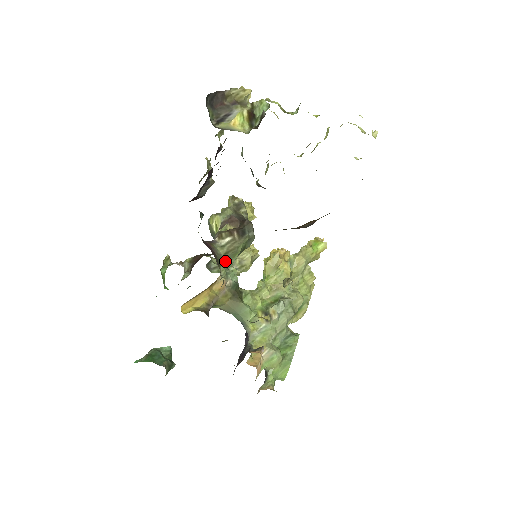
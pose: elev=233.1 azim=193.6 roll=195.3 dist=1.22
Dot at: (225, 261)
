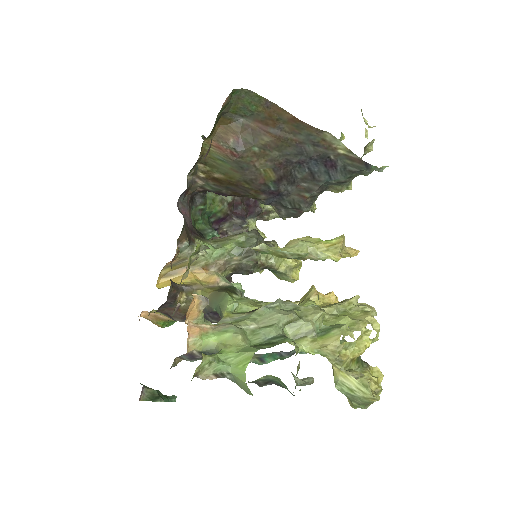
Dot at: (210, 244)
